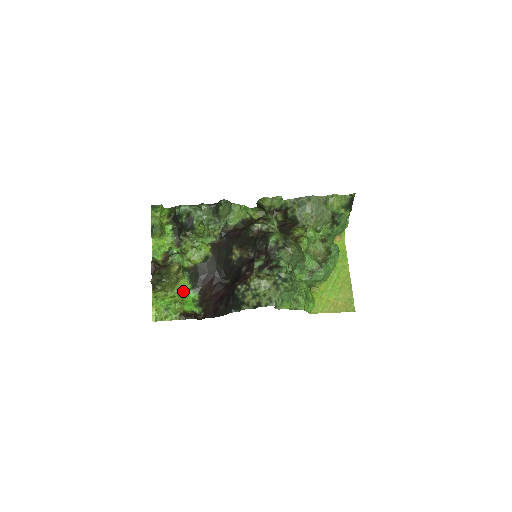
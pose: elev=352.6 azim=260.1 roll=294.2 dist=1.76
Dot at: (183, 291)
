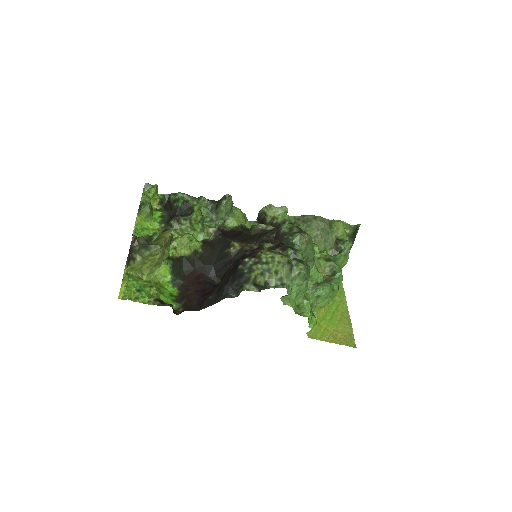
Dot at: (160, 282)
